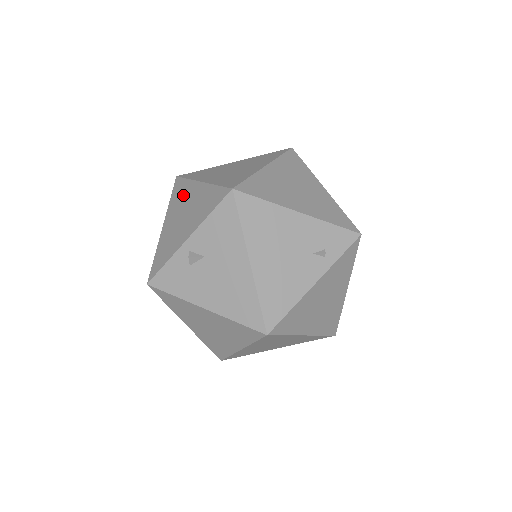
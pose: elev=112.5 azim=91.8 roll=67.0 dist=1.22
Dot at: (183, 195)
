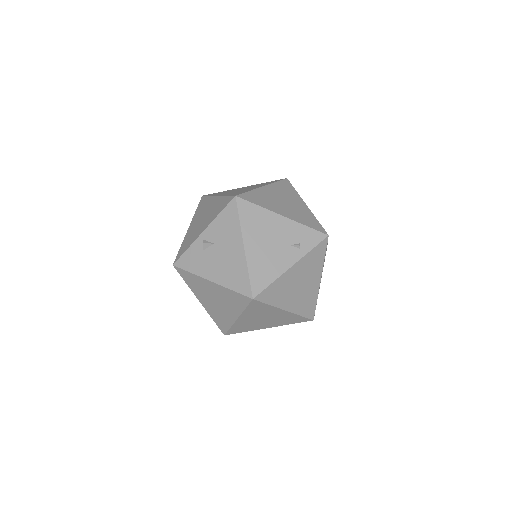
Dot at: (205, 206)
